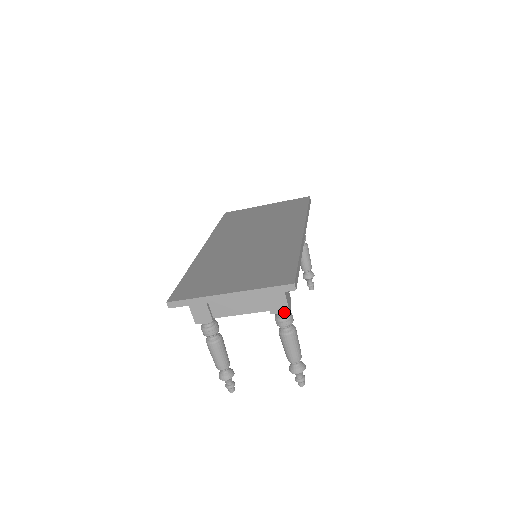
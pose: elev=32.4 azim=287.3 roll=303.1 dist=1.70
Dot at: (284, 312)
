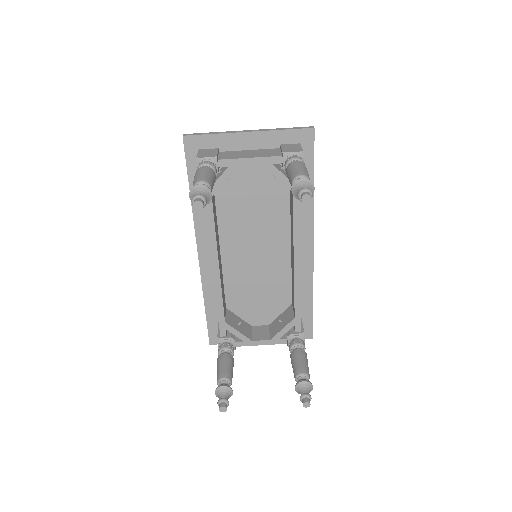
Dot at: (297, 152)
